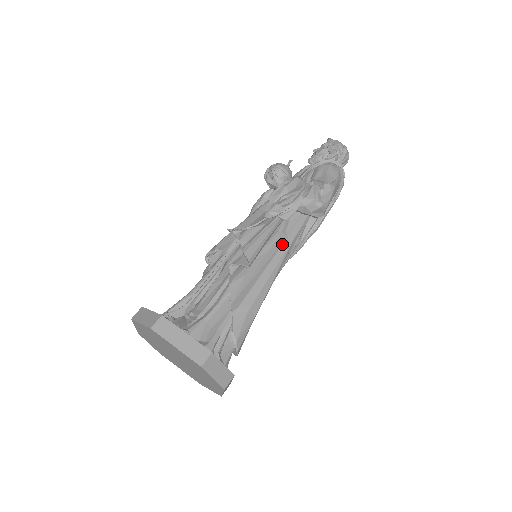
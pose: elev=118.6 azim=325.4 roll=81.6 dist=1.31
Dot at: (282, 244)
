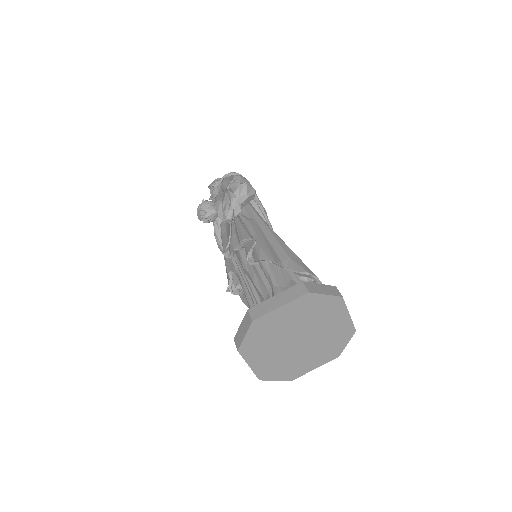
Dot at: (257, 224)
